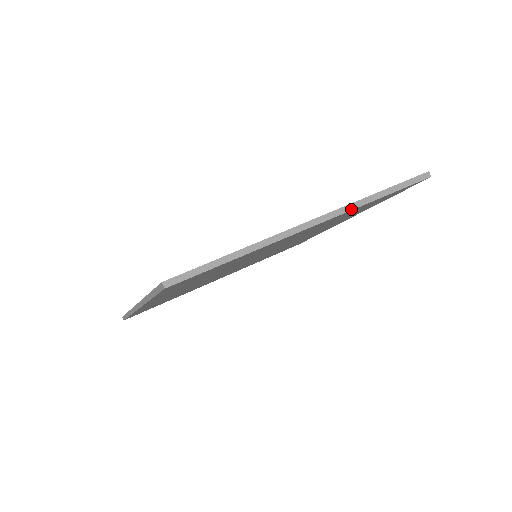
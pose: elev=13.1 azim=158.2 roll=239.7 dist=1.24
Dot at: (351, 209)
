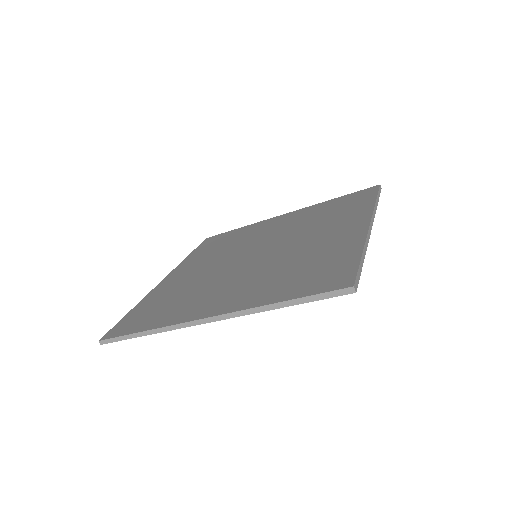
Dot at: (242, 315)
